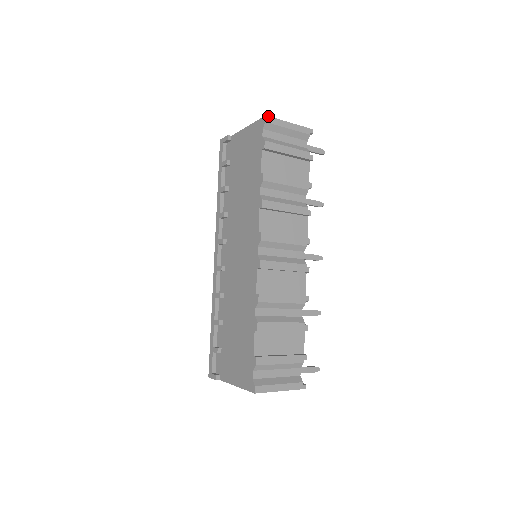
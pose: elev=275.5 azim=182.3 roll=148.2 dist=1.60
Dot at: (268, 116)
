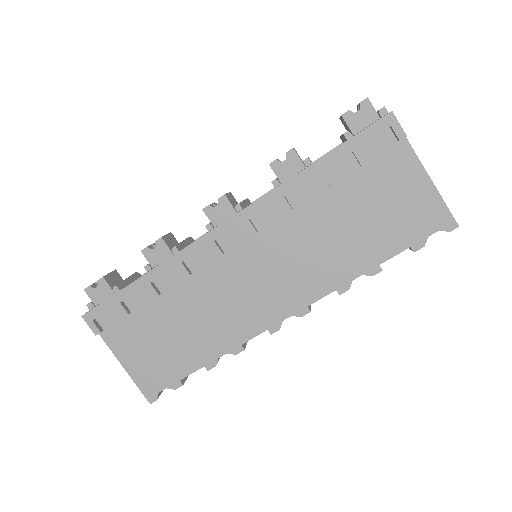
Dot at: (458, 226)
